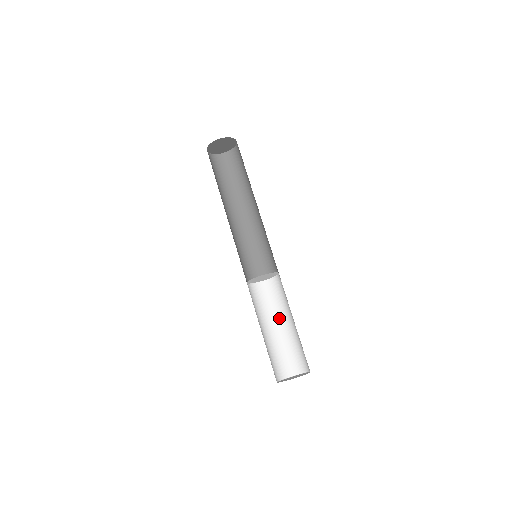
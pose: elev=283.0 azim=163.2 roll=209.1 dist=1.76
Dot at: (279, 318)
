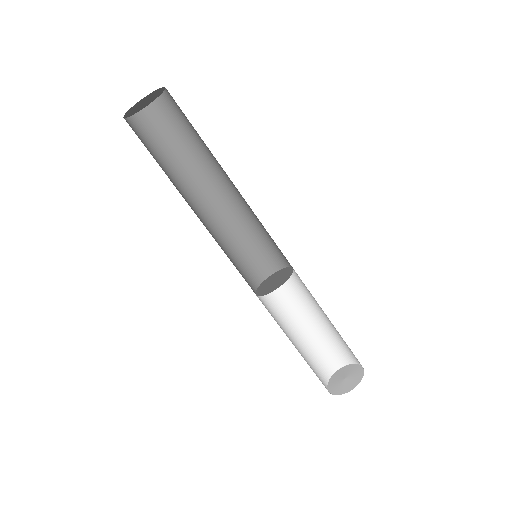
Dot at: (315, 309)
